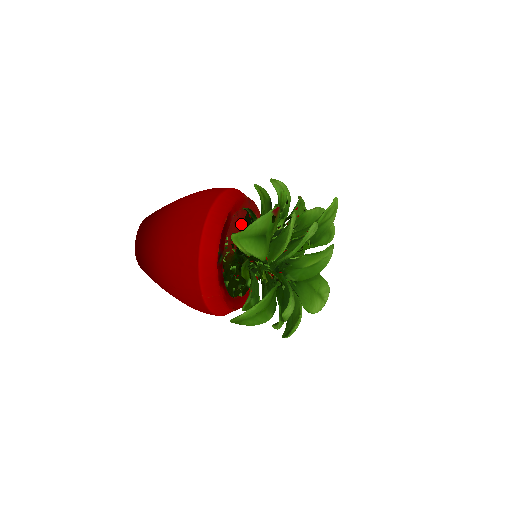
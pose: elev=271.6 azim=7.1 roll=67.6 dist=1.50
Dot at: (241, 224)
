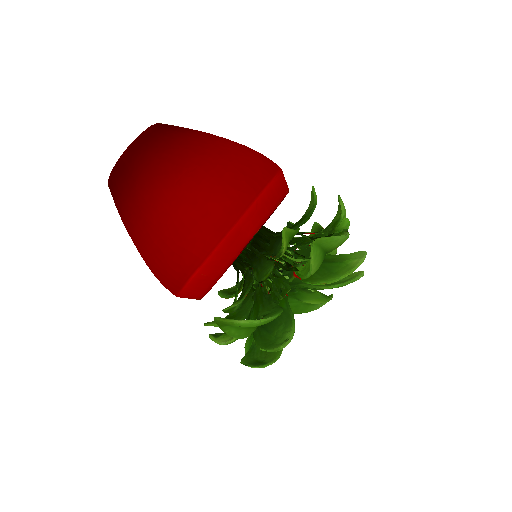
Dot at: occluded
